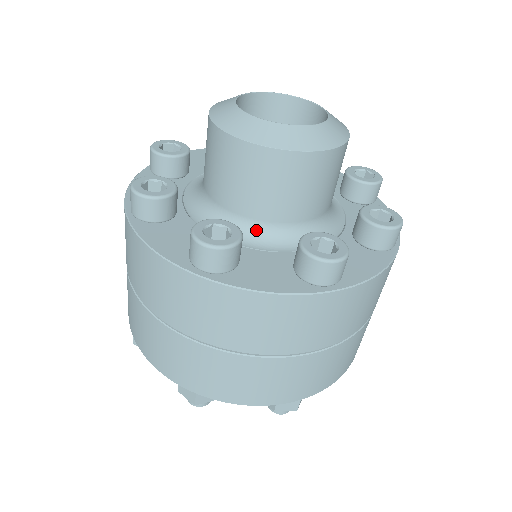
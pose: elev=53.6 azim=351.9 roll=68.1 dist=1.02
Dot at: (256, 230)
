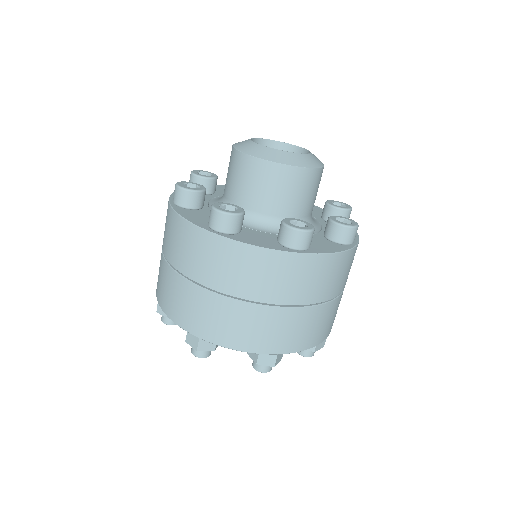
Dot at: (255, 219)
